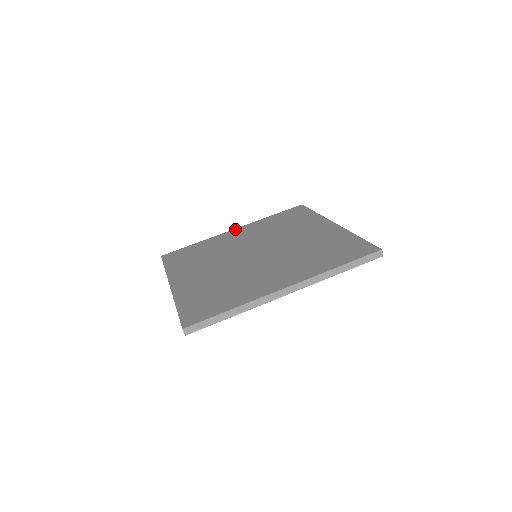
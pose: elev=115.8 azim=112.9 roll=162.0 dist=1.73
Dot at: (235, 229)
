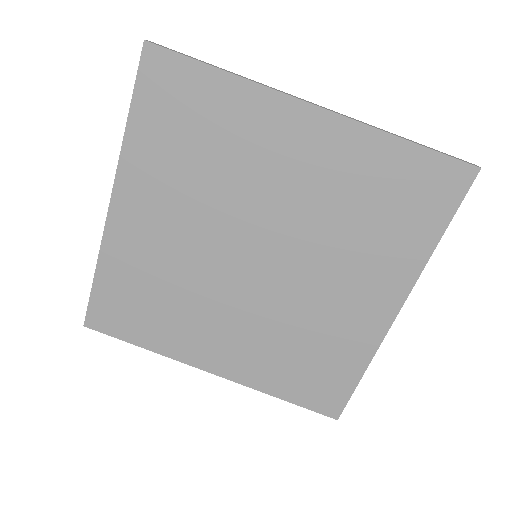
Dot at: (113, 203)
